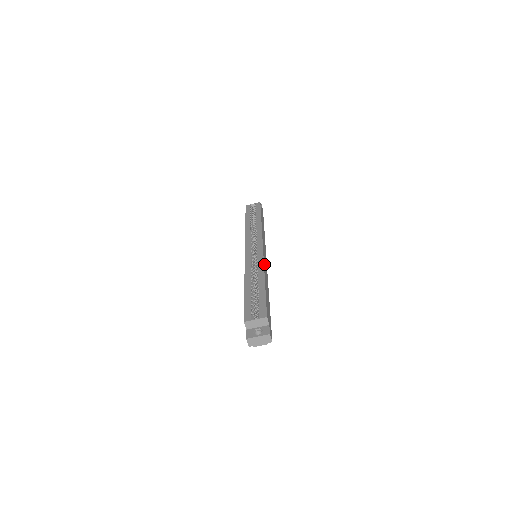
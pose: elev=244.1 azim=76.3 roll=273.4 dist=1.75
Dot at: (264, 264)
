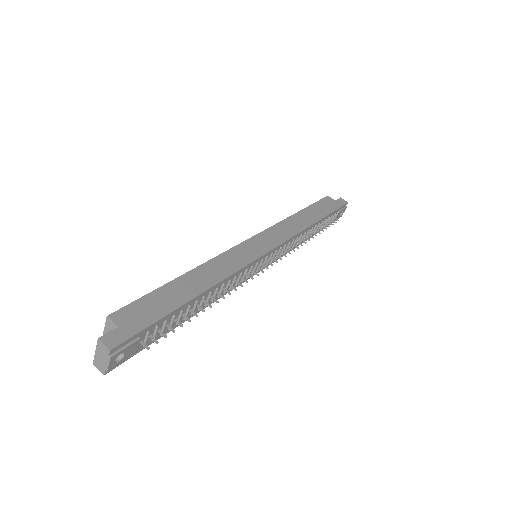
Dot at: (223, 256)
